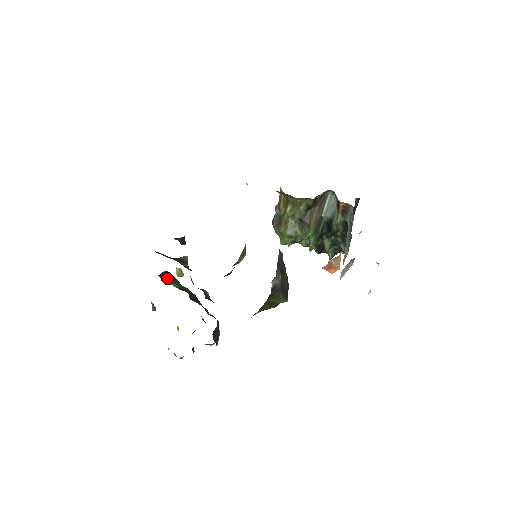
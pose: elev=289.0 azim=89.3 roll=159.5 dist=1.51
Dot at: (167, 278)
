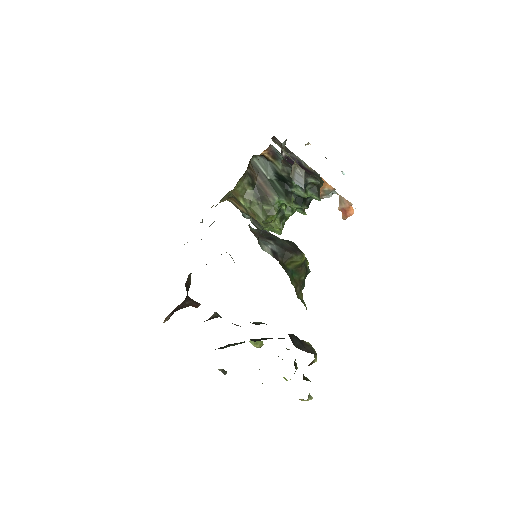
Dot at: occluded
